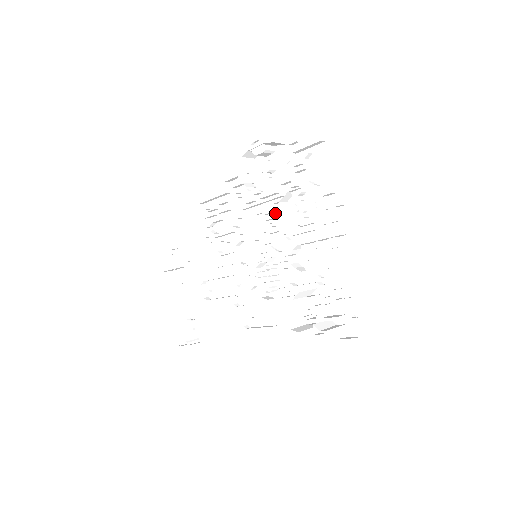
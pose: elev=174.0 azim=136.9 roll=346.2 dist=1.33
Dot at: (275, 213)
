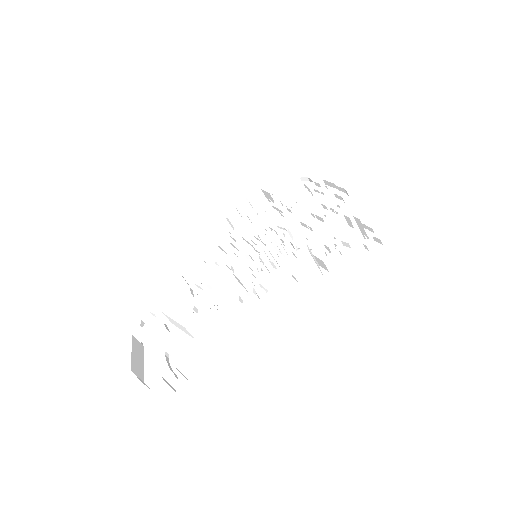
Dot at: occluded
